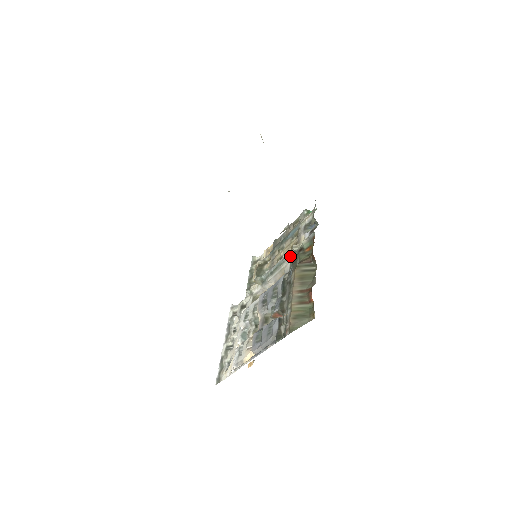
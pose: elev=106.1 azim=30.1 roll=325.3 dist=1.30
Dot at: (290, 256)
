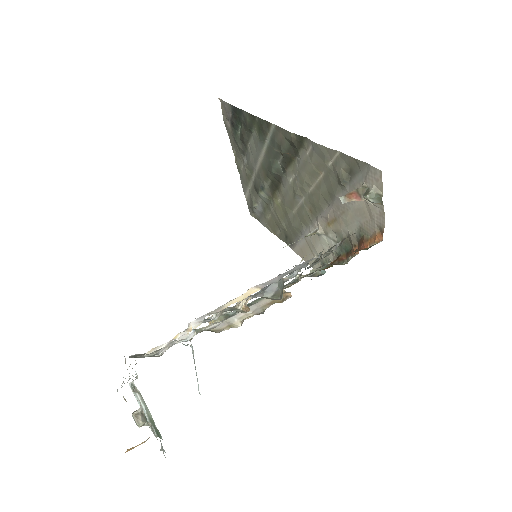
Dot at: (289, 283)
